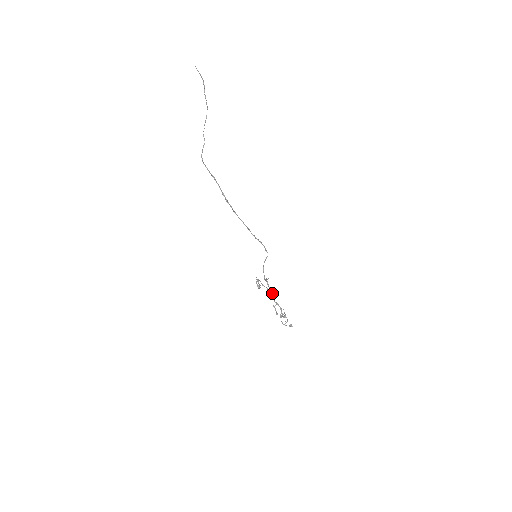
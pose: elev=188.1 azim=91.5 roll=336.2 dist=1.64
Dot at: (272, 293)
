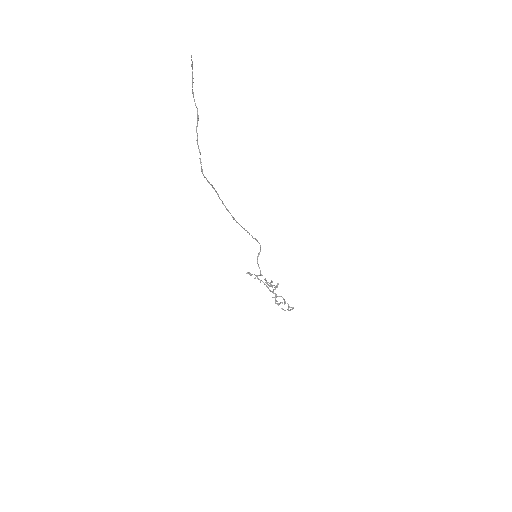
Dot at: (275, 286)
